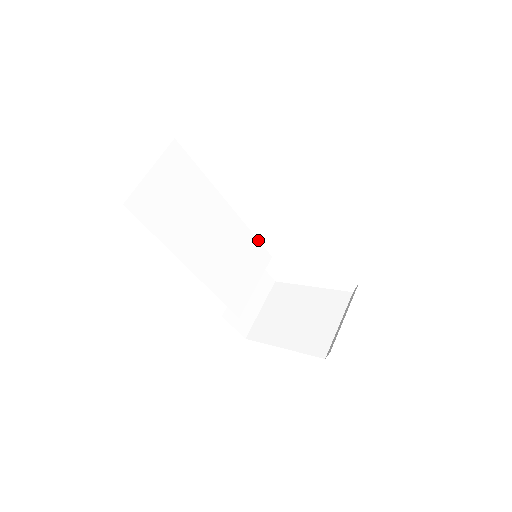
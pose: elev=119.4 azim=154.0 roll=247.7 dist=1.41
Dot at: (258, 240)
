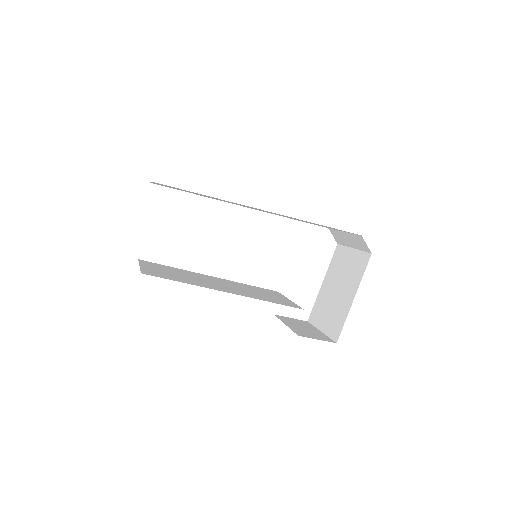
Dot at: occluded
